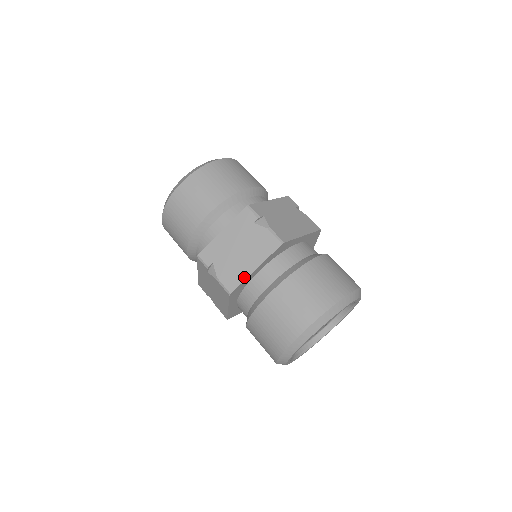
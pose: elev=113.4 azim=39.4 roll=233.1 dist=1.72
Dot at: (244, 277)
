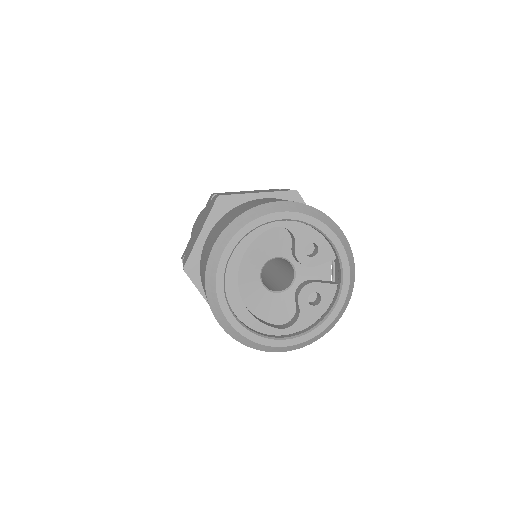
Dot at: (193, 246)
